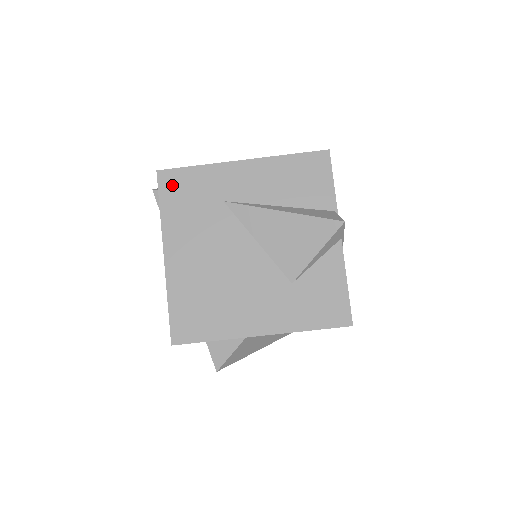
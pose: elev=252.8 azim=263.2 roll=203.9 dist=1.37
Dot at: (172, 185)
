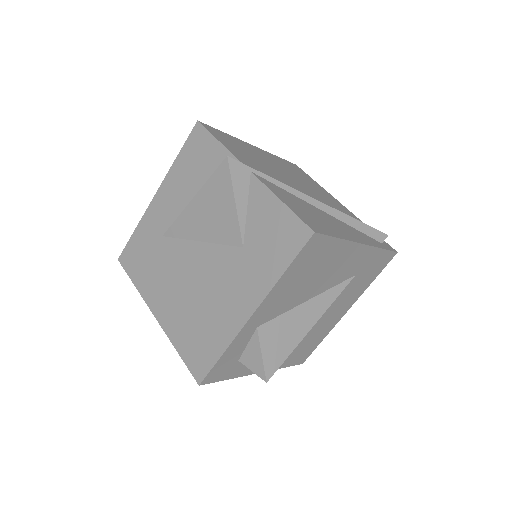
Dot at: (130, 259)
